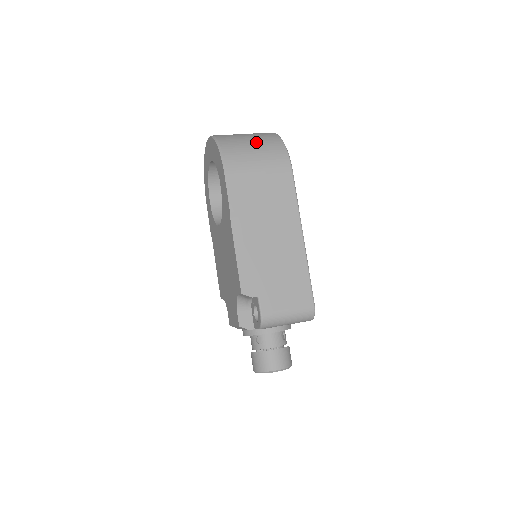
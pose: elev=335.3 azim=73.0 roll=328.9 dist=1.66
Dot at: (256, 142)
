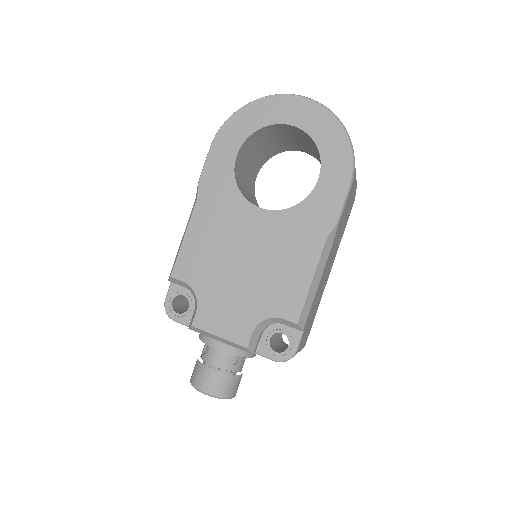
Dot at: occluded
